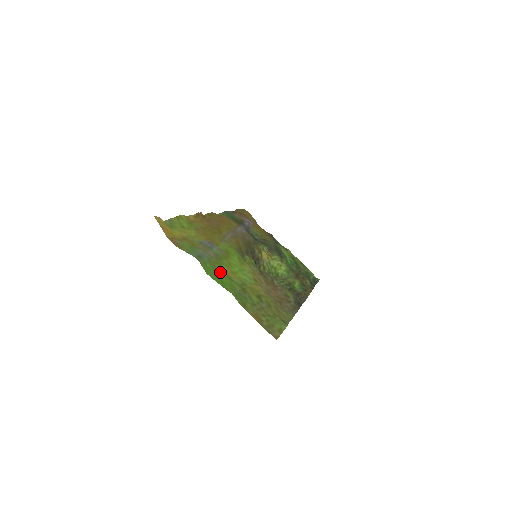
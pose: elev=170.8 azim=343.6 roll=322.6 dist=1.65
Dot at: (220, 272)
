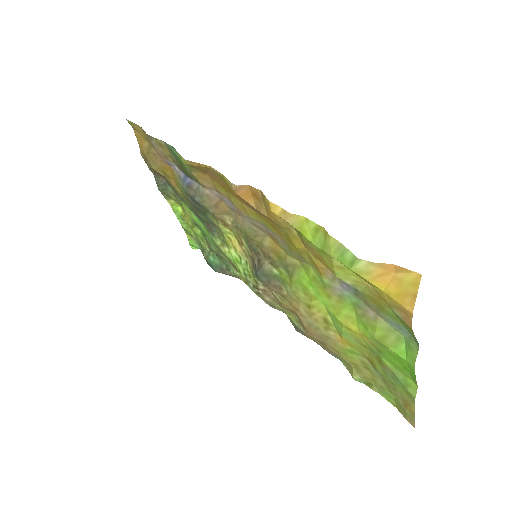
Dot at: (380, 344)
